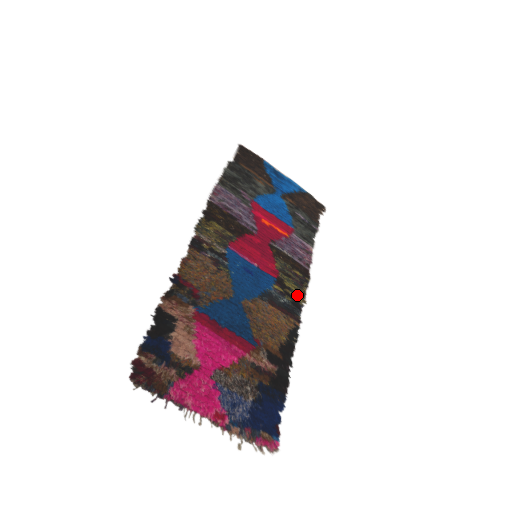
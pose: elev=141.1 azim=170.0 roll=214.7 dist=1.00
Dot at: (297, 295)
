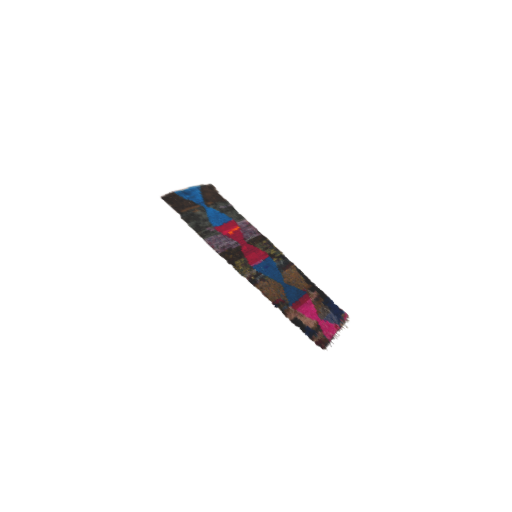
Dot at: (278, 253)
